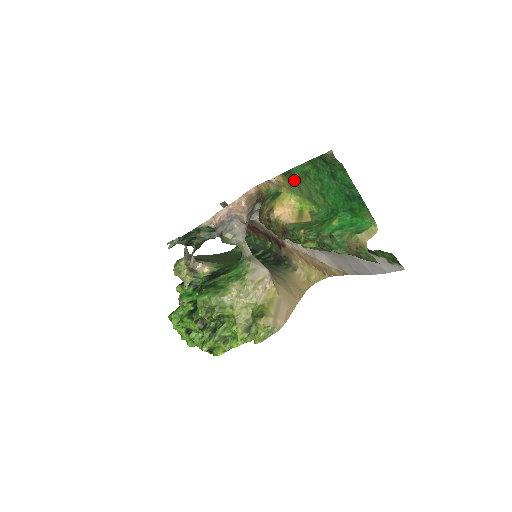
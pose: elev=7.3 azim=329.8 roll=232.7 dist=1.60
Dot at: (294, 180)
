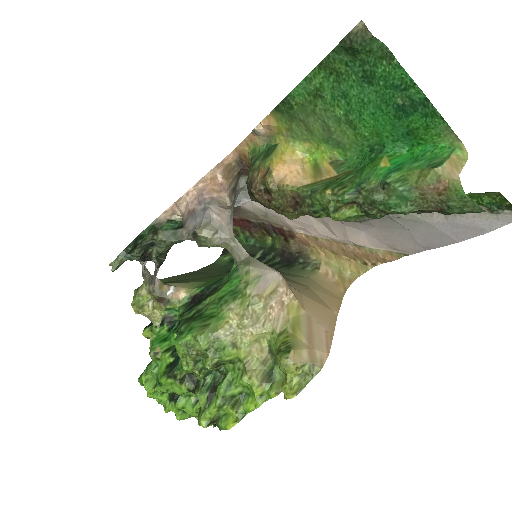
Dot at: (295, 114)
